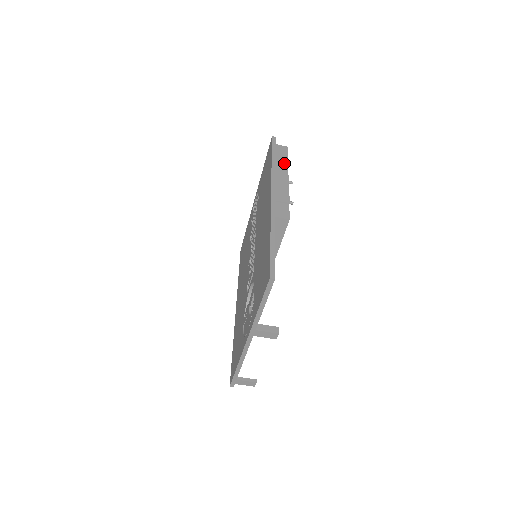
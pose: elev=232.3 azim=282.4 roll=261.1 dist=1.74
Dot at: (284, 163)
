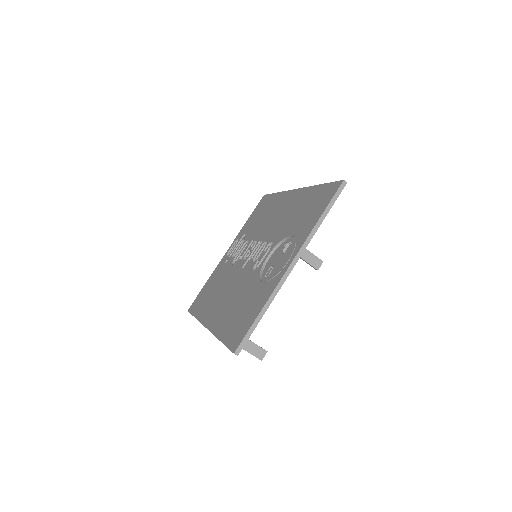
Dot at: occluded
